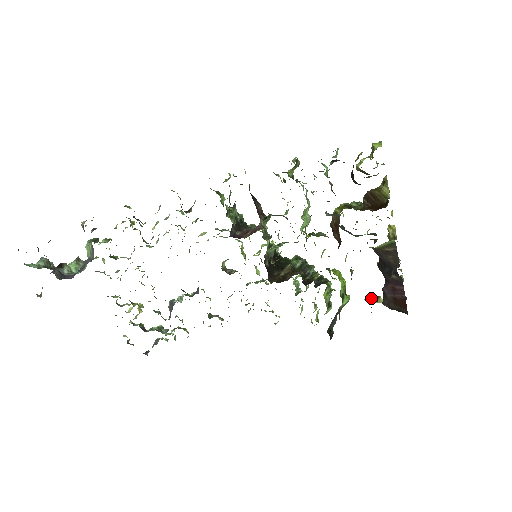
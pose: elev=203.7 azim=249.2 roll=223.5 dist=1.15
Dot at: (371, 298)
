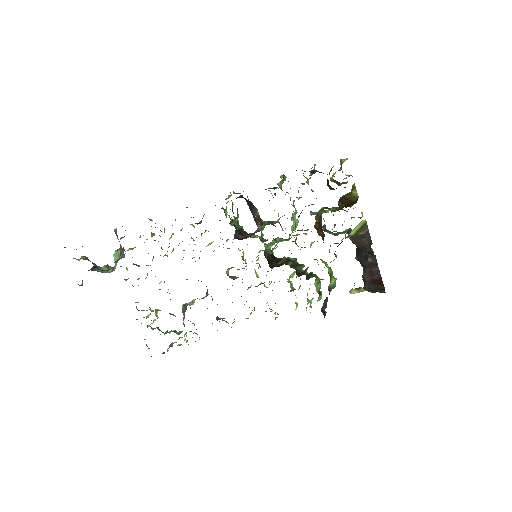
Dot at: (354, 290)
